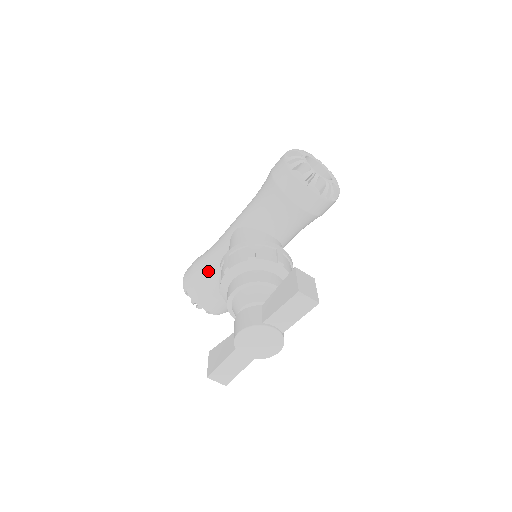
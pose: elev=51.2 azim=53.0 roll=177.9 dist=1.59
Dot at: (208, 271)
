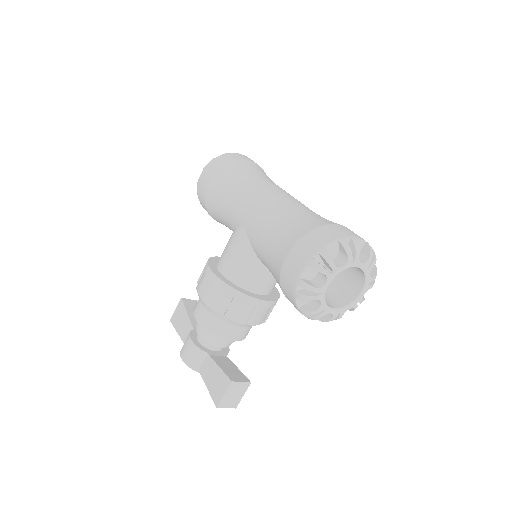
Dot at: (216, 212)
